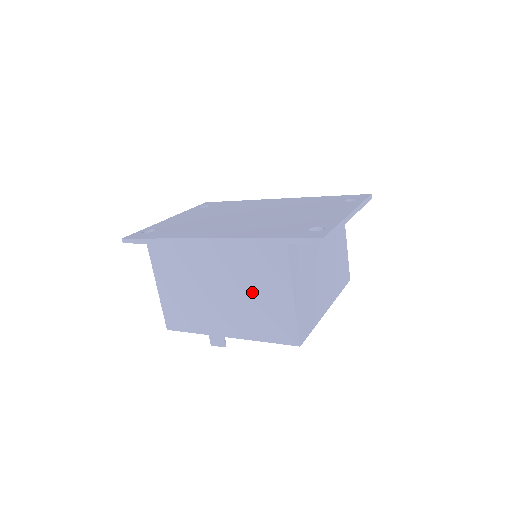
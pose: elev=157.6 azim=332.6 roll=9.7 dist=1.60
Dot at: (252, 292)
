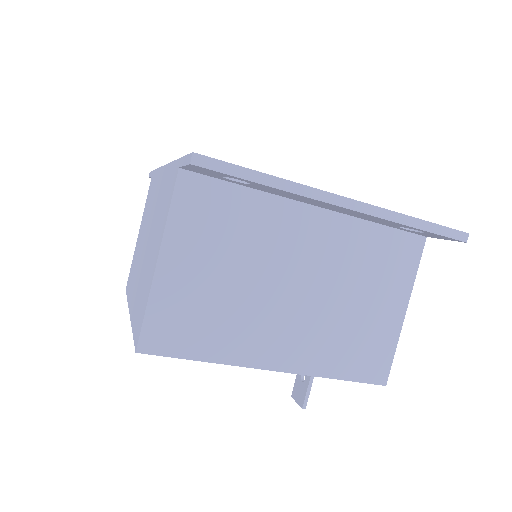
Dot at: (151, 247)
